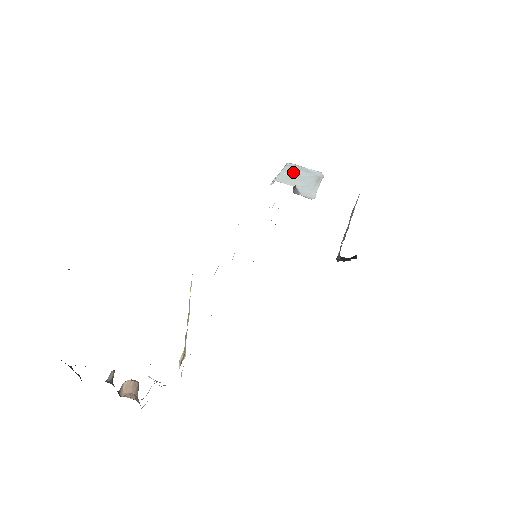
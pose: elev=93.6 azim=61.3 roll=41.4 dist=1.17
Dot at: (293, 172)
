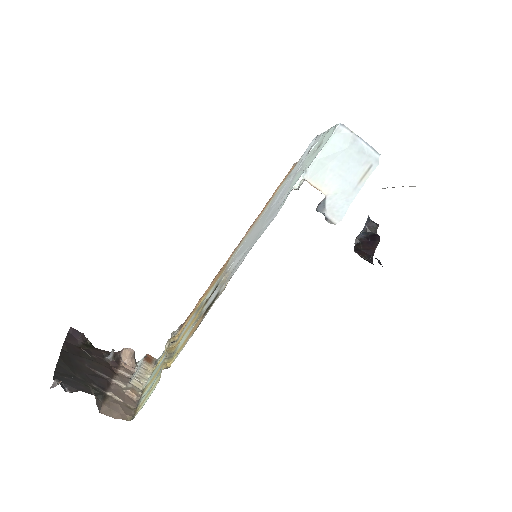
Dot at: (337, 154)
